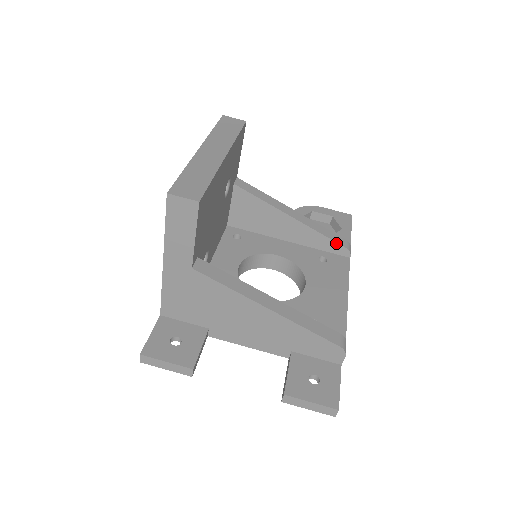
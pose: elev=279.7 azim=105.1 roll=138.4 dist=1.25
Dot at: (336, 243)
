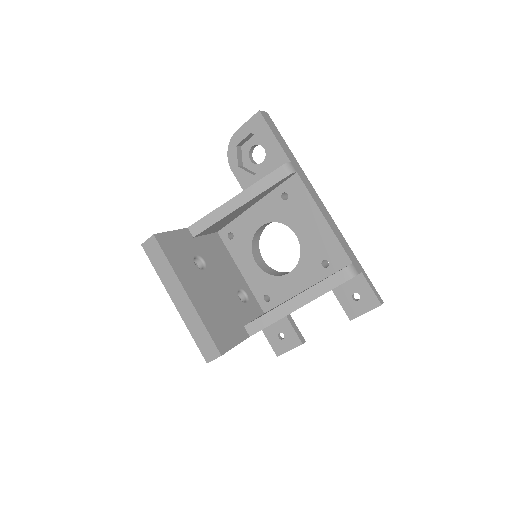
Dot at: (279, 182)
